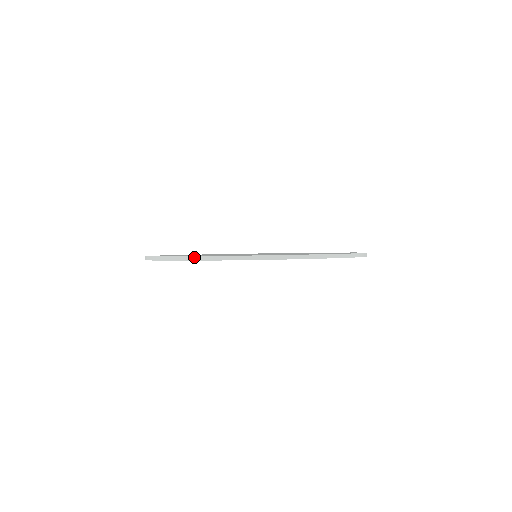
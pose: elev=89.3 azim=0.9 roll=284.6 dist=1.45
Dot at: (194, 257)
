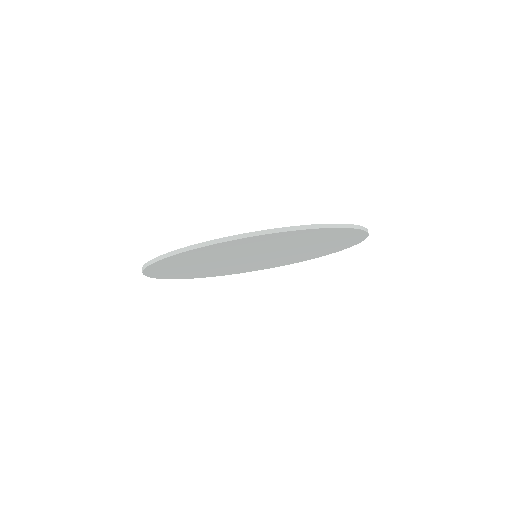
Dot at: (161, 256)
